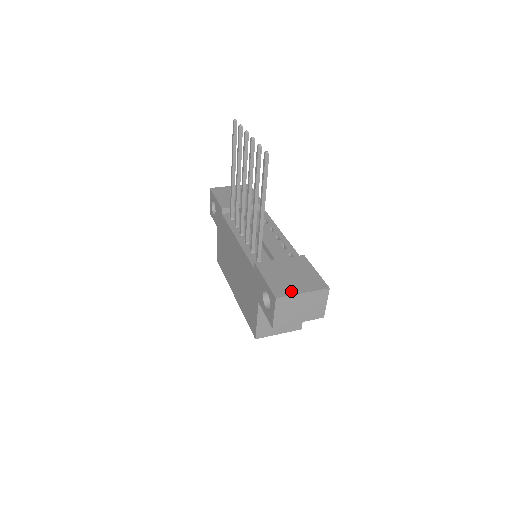
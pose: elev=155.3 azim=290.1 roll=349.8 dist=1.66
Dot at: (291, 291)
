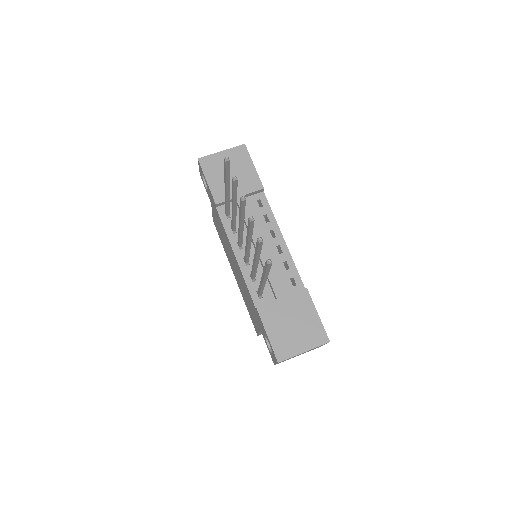
Dot at: (293, 351)
